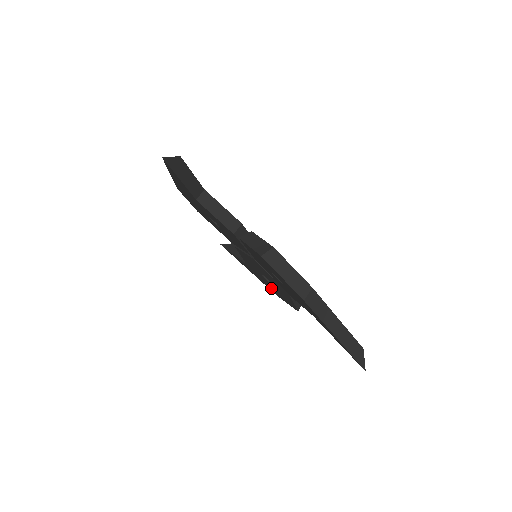
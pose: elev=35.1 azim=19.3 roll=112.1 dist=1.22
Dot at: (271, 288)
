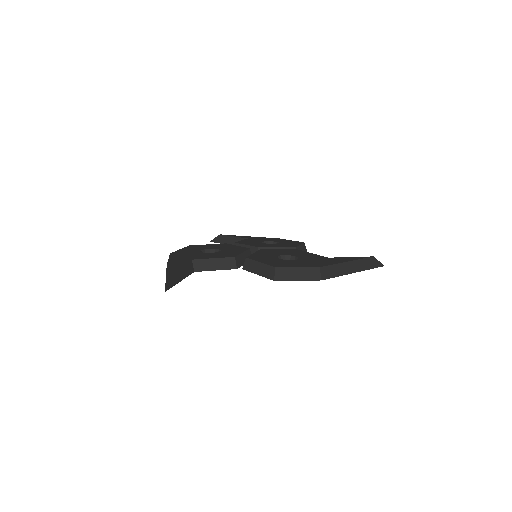
Dot at: occluded
